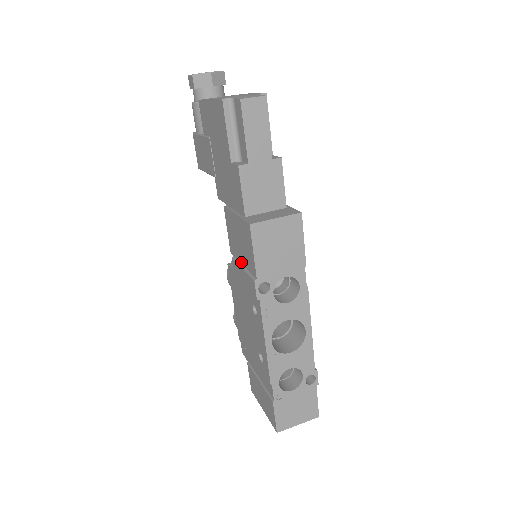
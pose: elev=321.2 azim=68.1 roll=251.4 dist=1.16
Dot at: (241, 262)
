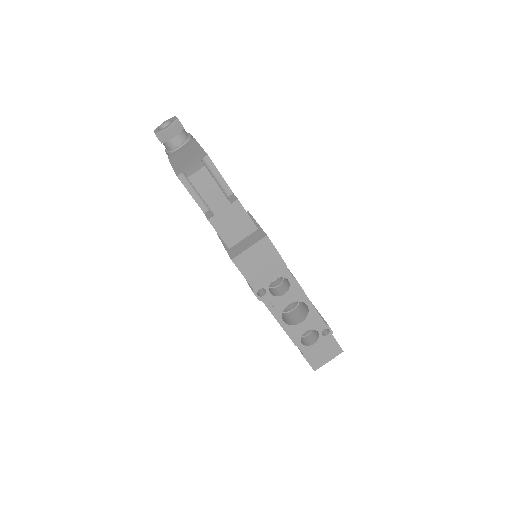
Dot at: occluded
